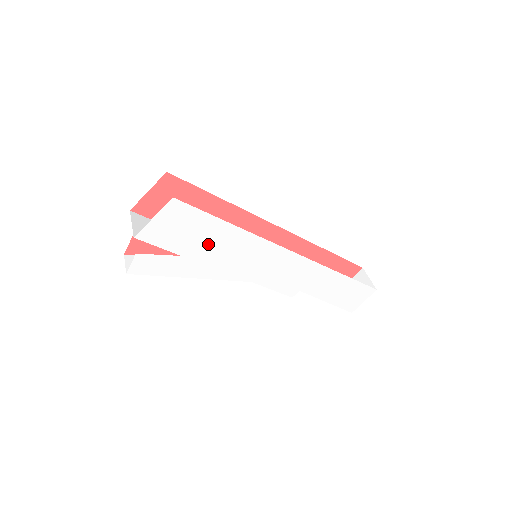
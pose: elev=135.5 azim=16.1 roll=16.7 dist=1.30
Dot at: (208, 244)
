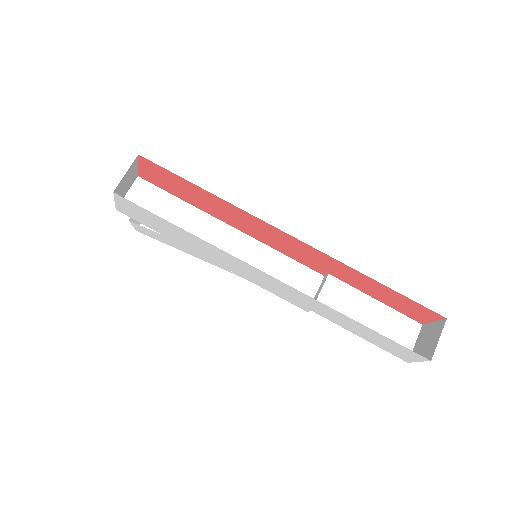
Dot at: (177, 235)
